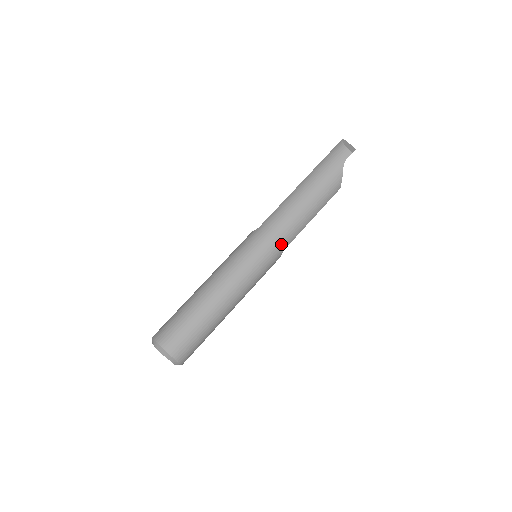
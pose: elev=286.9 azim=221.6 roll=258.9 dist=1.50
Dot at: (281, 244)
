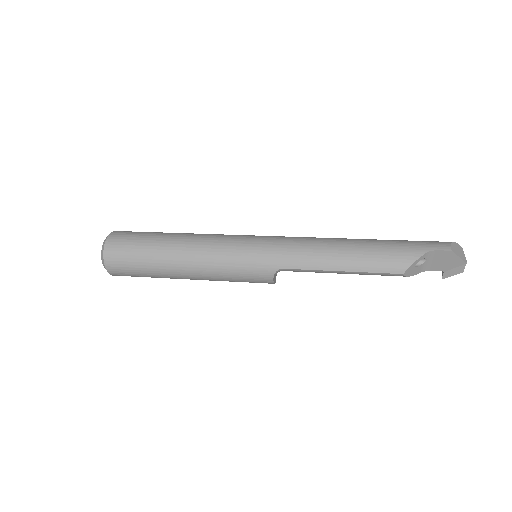
Dot at: (283, 257)
